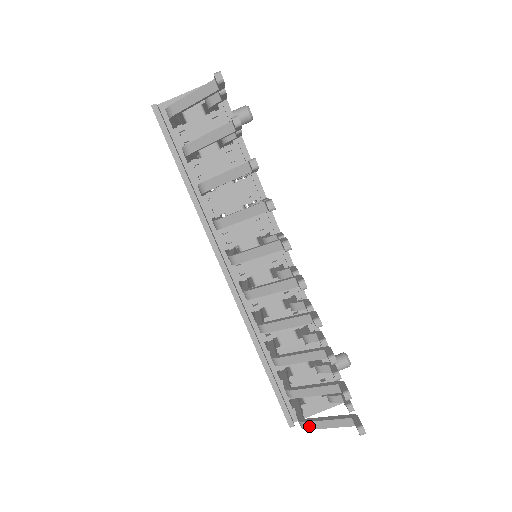
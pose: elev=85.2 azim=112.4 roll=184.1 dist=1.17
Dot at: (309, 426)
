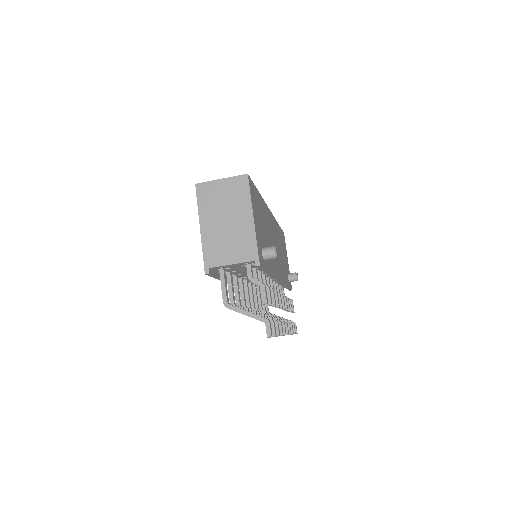
Dot at: occluded
